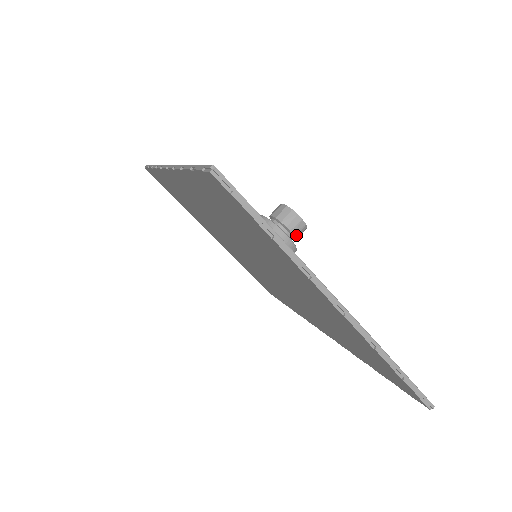
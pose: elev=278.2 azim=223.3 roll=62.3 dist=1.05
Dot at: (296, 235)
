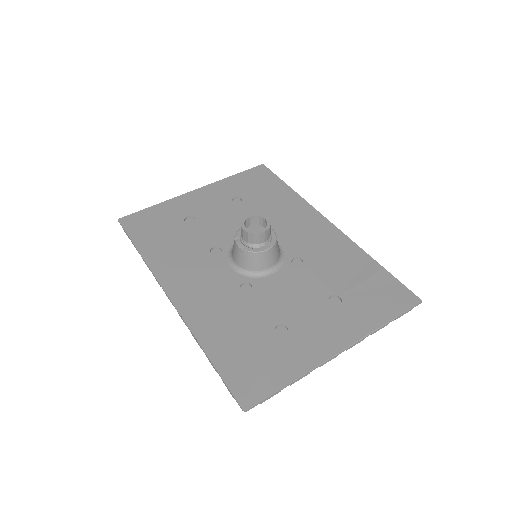
Dot at: (269, 236)
